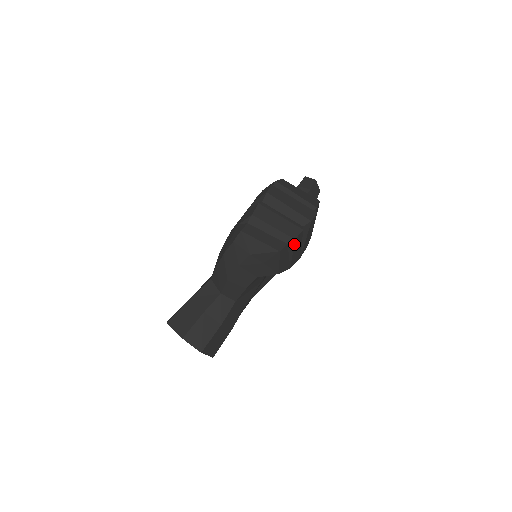
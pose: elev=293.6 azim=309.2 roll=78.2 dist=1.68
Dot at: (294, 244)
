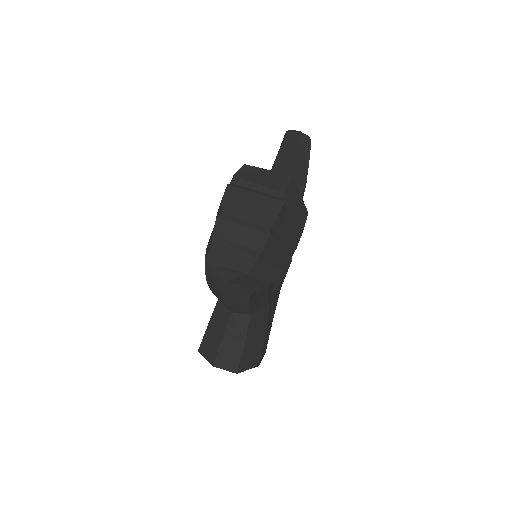
Dot at: (266, 255)
